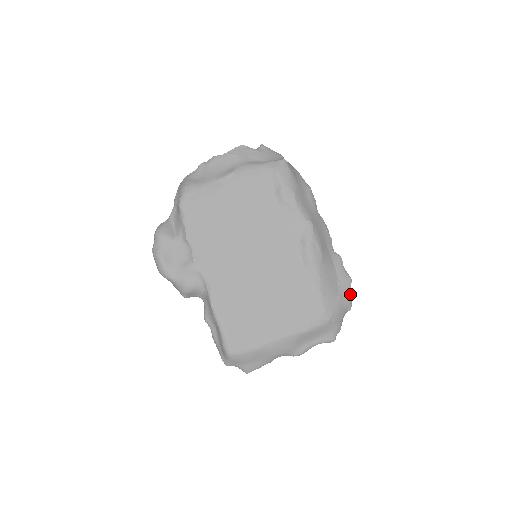
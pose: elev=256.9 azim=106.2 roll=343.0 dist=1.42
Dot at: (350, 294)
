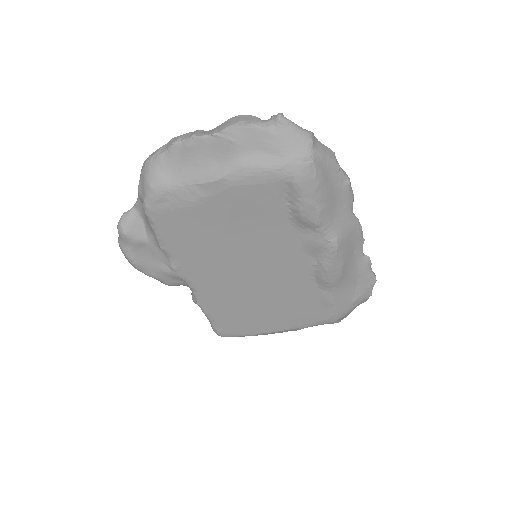
Dot at: (369, 294)
